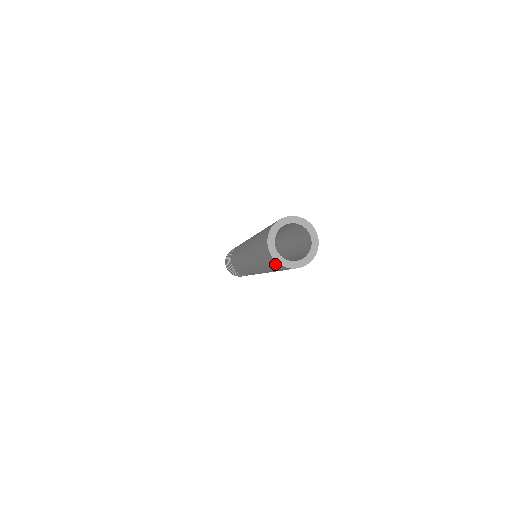
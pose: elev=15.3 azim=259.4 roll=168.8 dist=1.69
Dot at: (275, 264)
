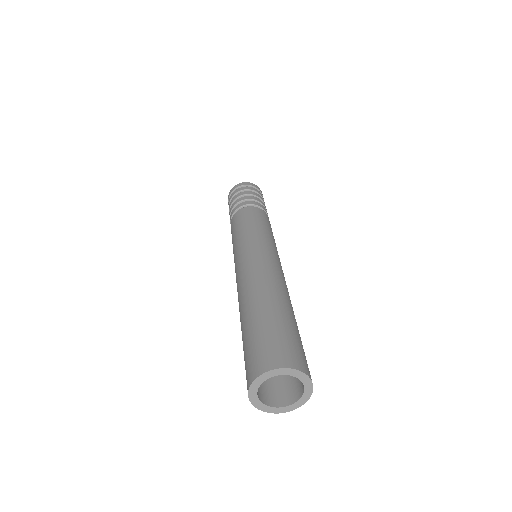
Dot at: occluded
